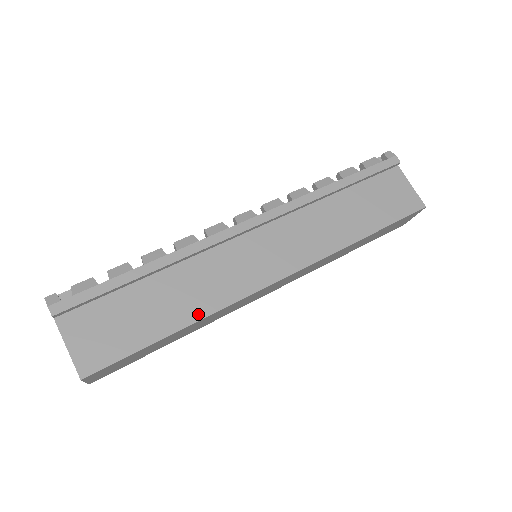
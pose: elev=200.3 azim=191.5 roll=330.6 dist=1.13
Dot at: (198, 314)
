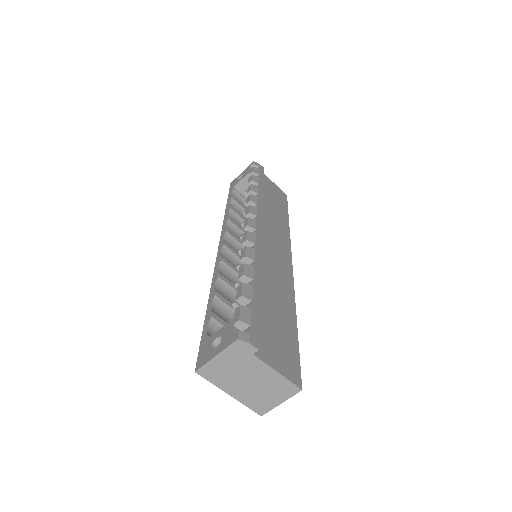
Dot at: (292, 304)
